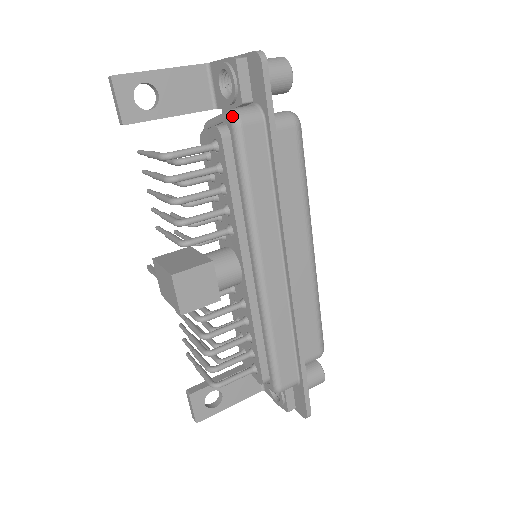
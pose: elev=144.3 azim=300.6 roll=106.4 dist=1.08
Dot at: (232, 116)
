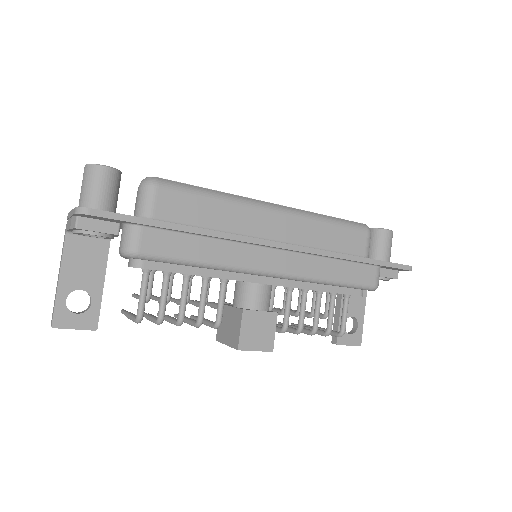
Dot at: (127, 255)
